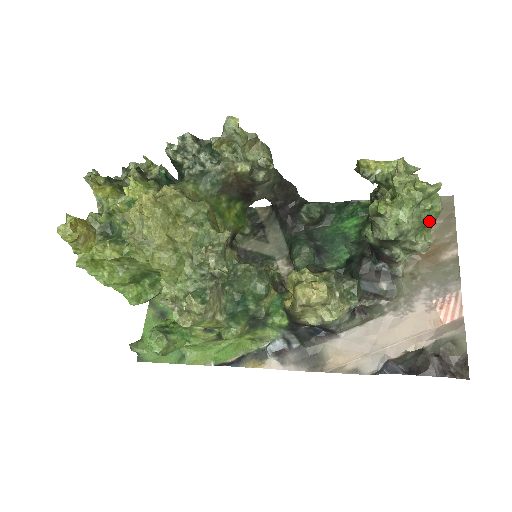
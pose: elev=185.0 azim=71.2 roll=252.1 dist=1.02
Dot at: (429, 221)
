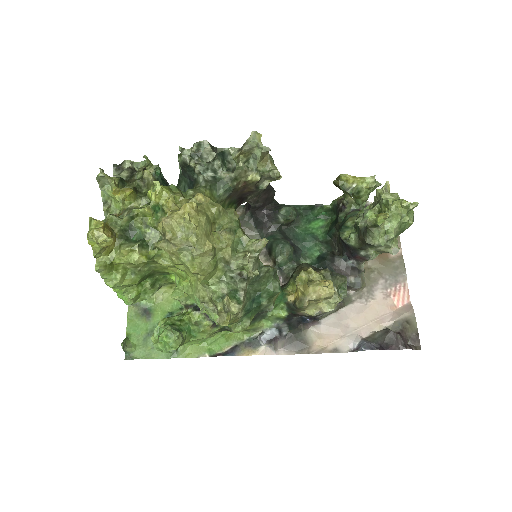
Dot at: (403, 230)
